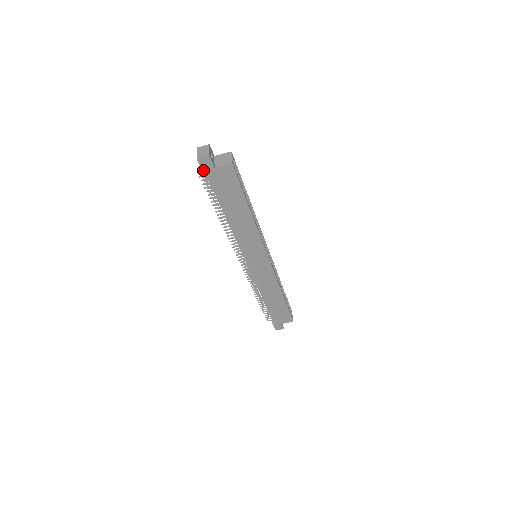
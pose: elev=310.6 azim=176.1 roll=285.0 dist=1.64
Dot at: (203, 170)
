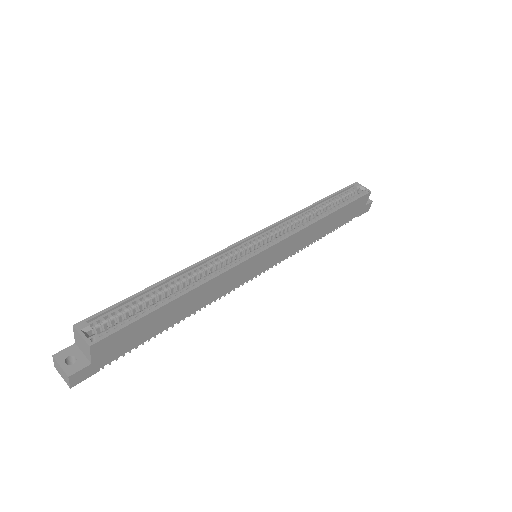
Dot at: (91, 374)
